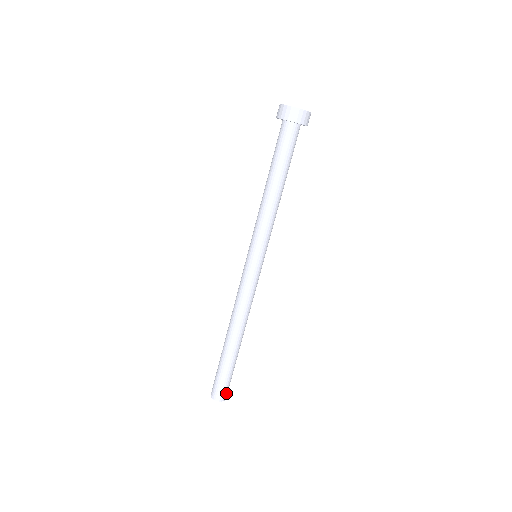
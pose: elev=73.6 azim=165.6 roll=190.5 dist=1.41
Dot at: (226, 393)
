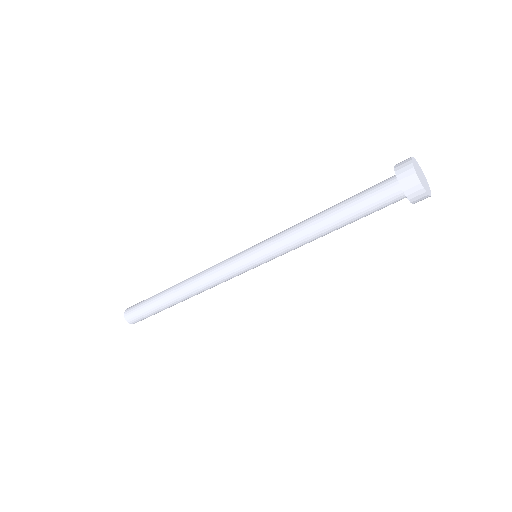
Dot at: occluded
